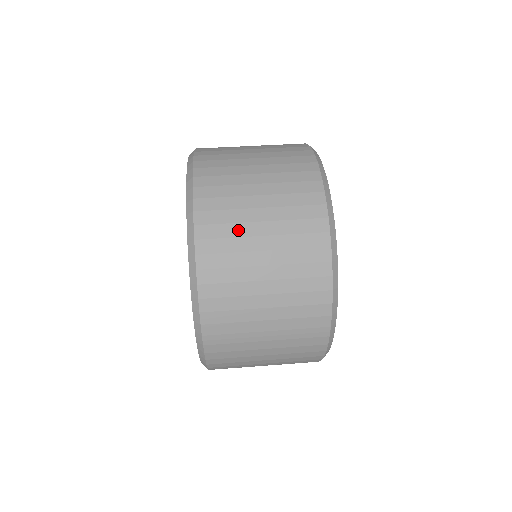
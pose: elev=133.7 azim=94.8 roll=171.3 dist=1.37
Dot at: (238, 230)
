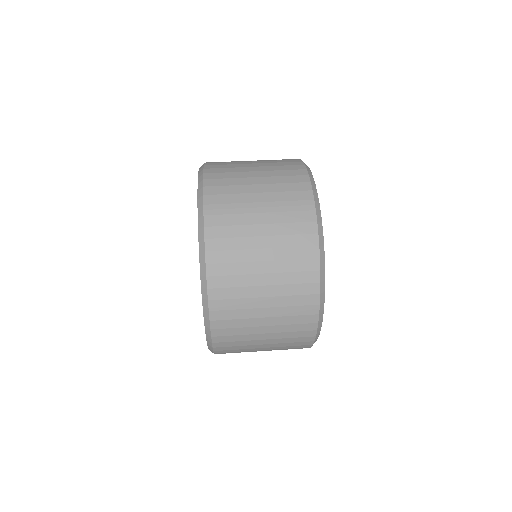
Dot at: occluded
